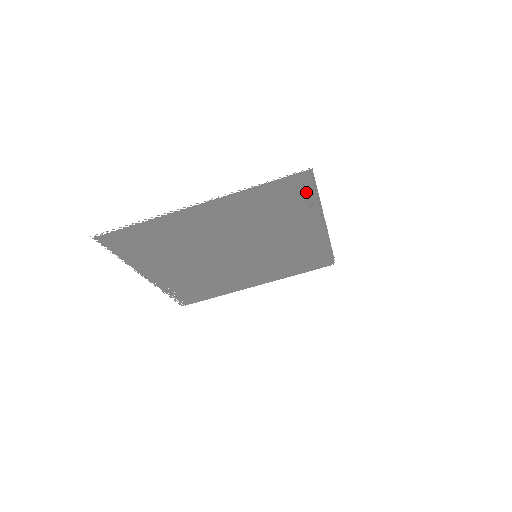
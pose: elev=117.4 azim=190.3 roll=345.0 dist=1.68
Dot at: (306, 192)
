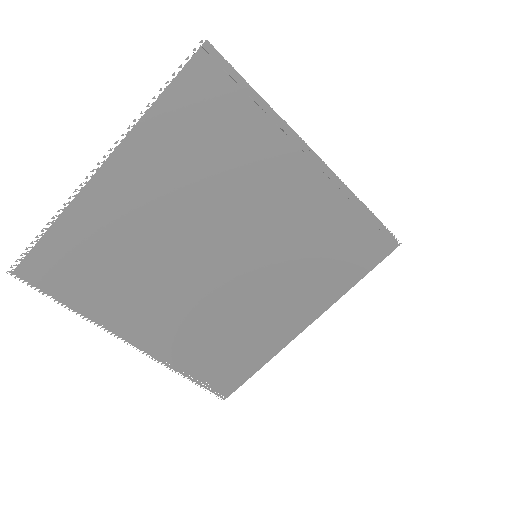
Dot at: (232, 92)
